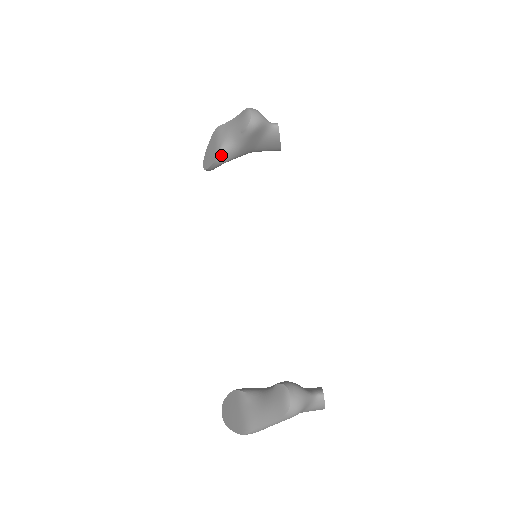
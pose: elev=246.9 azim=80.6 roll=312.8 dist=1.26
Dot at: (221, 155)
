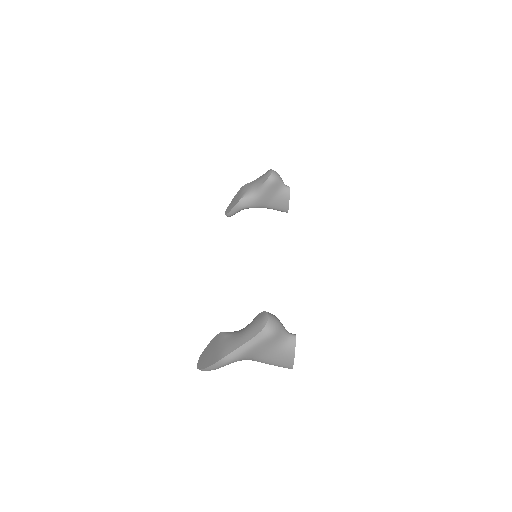
Dot at: (242, 200)
